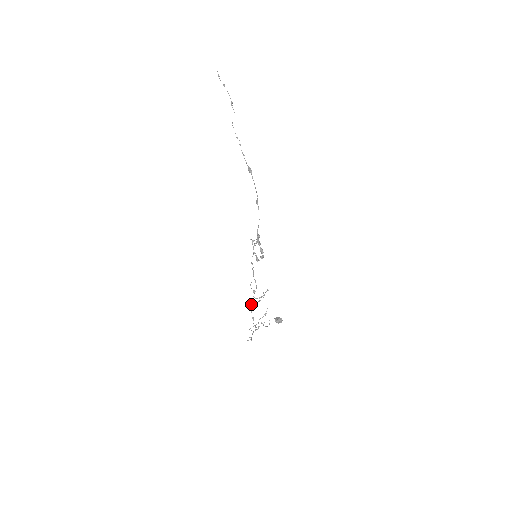
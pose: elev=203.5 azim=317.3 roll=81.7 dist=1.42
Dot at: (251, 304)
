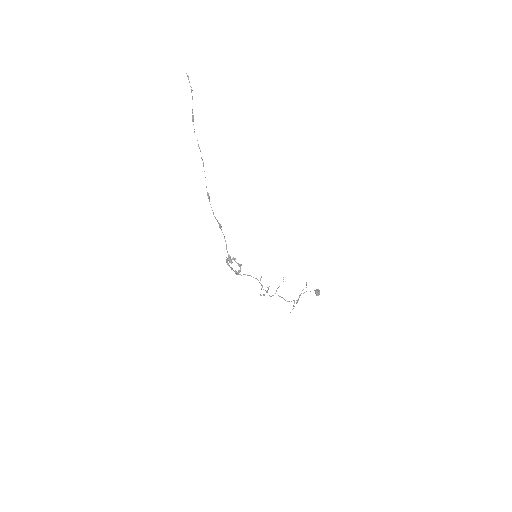
Dot at: (264, 294)
